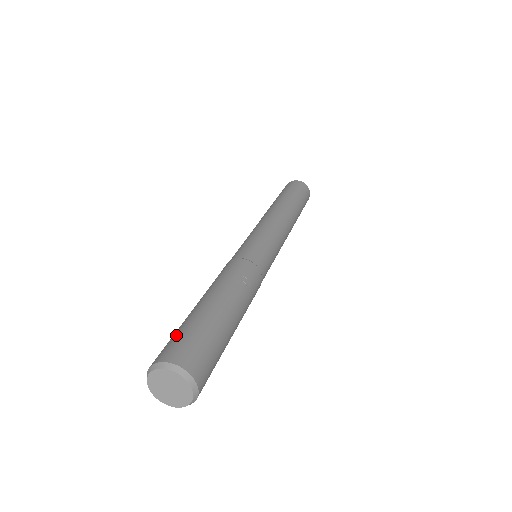
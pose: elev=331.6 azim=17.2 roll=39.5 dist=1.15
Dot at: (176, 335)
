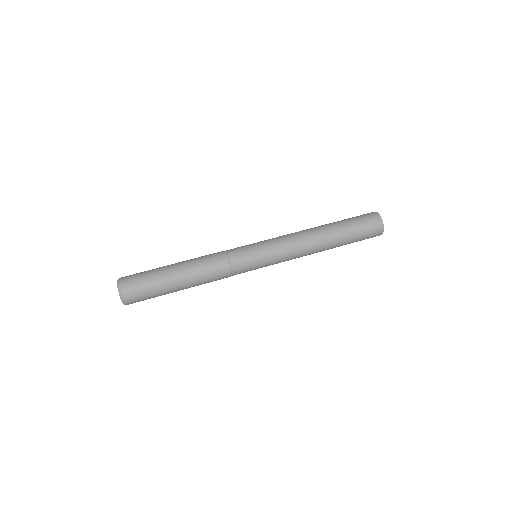
Dot at: (142, 279)
